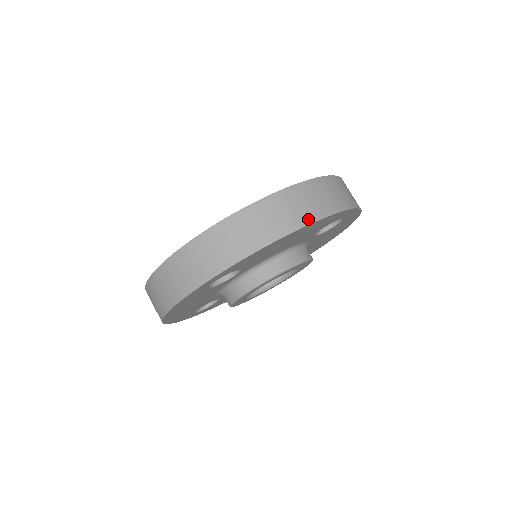
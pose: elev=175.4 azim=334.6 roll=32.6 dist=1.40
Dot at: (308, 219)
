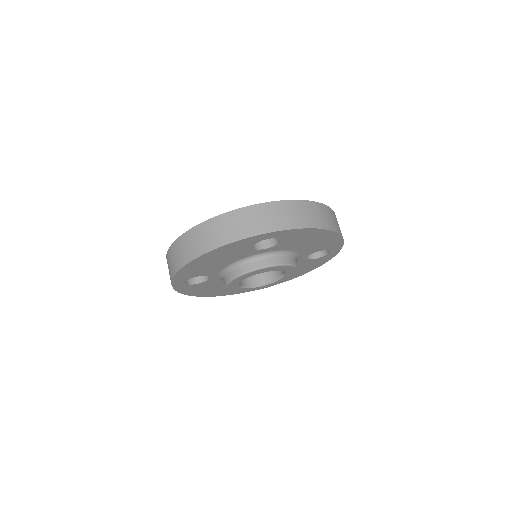
Dot at: (202, 251)
